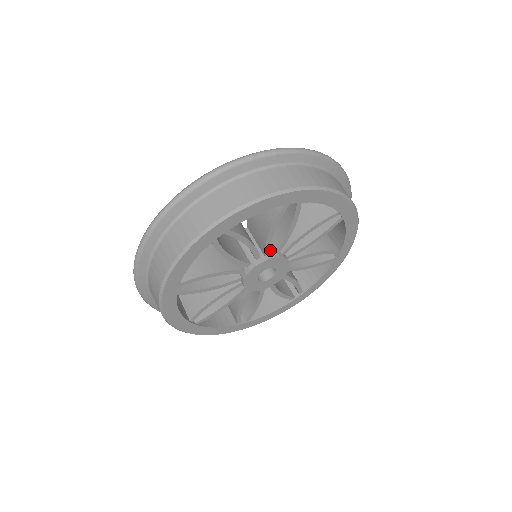
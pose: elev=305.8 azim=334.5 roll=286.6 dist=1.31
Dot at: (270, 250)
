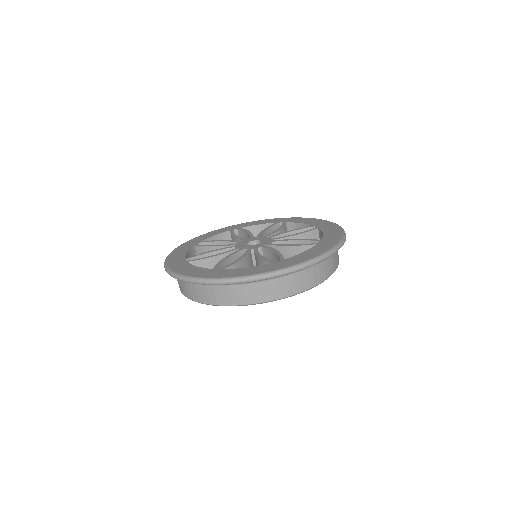
Dot at: occluded
